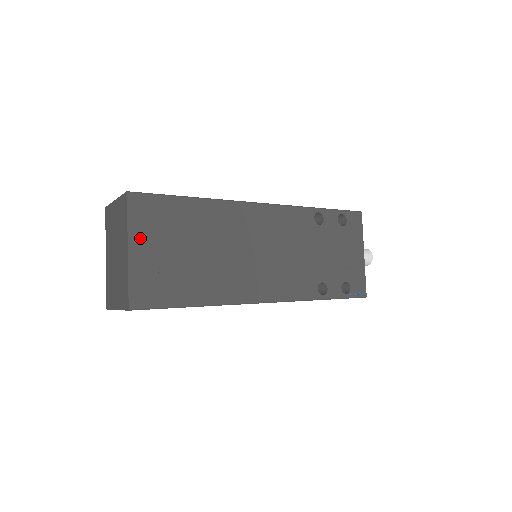
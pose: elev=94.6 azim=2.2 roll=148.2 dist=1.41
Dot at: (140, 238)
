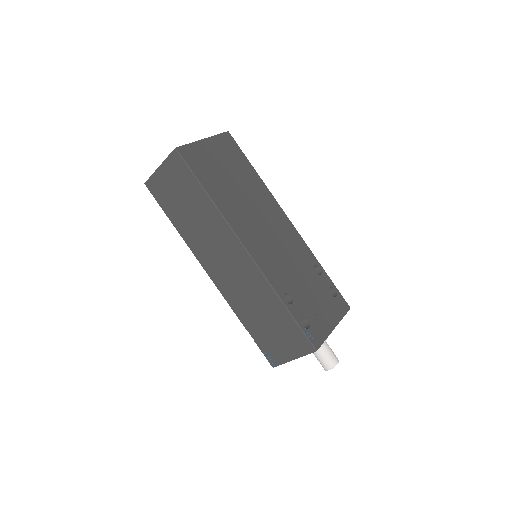
Dot at: (214, 144)
